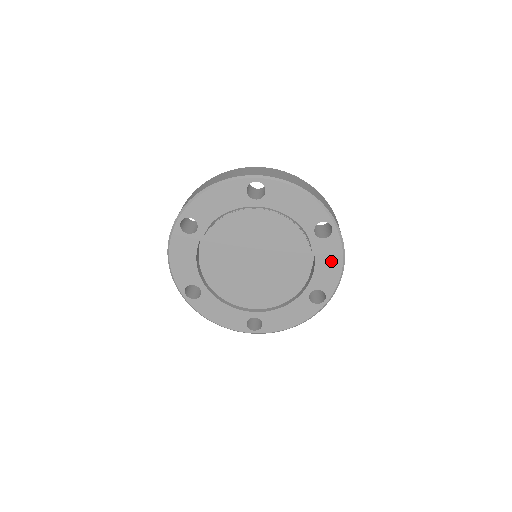
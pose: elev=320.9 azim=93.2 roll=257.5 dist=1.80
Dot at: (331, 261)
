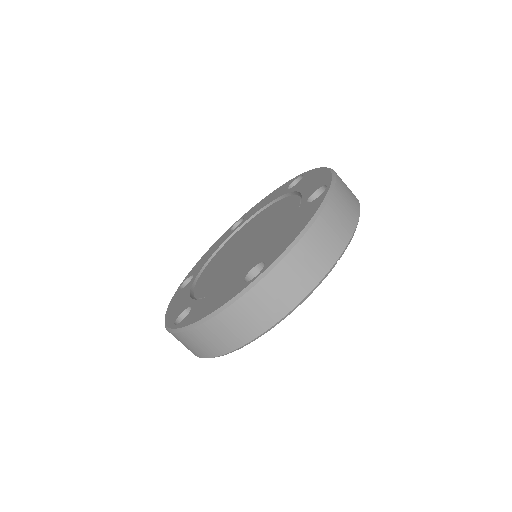
Dot at: (300, 224)
